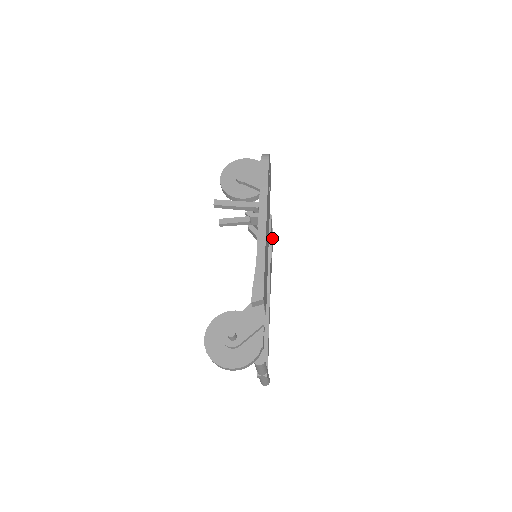
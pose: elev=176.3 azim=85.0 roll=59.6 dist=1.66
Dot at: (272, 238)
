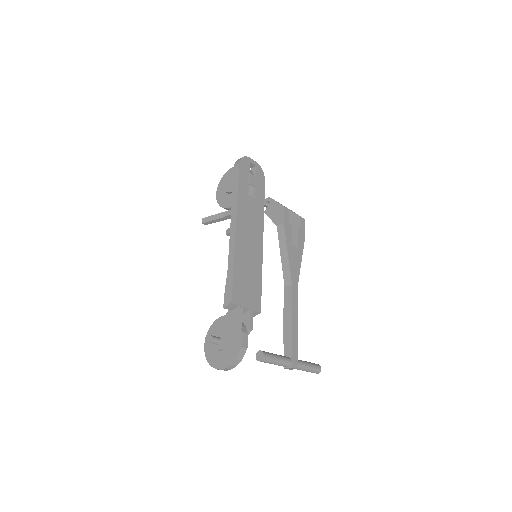
Dot at: (300, 226)
